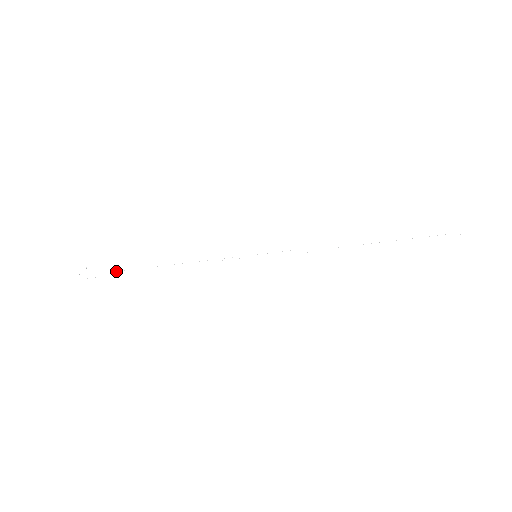
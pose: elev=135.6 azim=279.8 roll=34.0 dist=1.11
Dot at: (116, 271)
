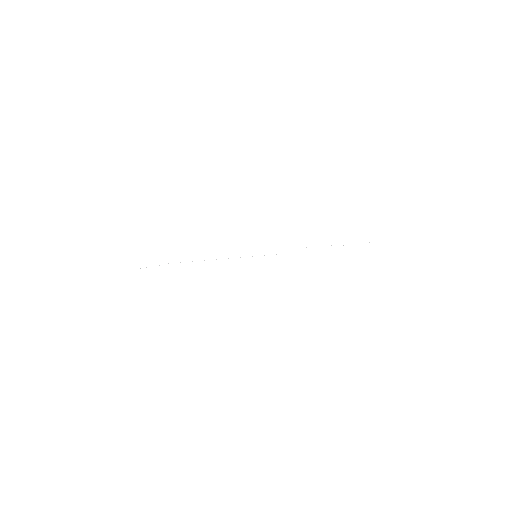
Dot at: (168, 263)
